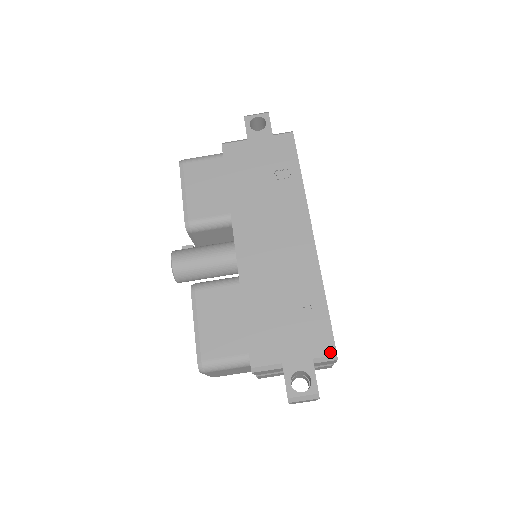
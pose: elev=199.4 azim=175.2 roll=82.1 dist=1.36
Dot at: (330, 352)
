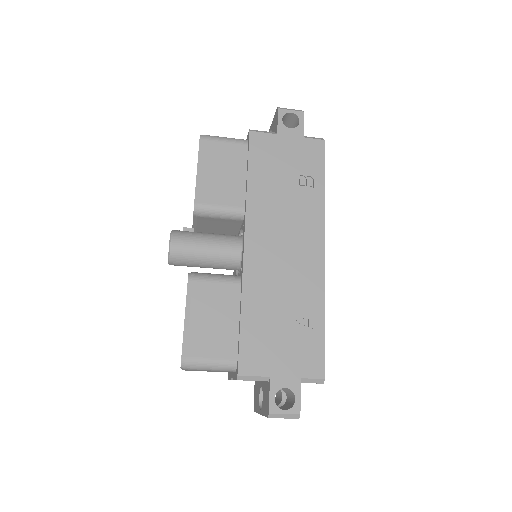
Dot at: (319, 375)
